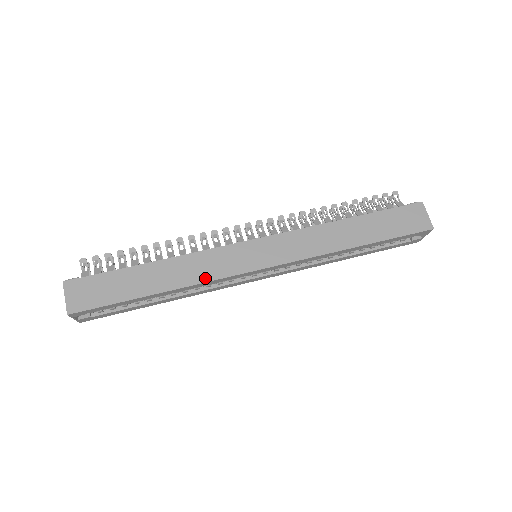
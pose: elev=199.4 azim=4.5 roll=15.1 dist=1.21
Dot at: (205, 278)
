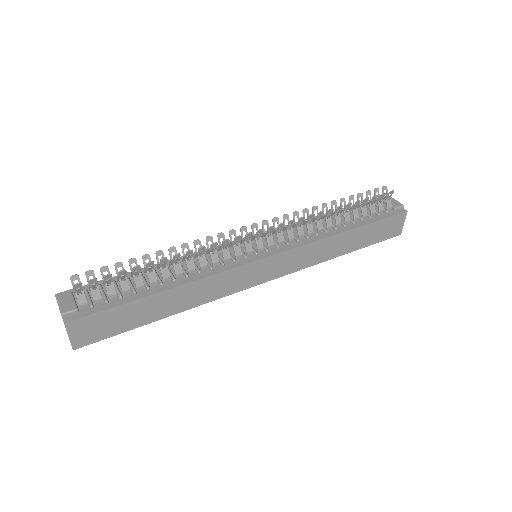
Dot at: (213, 298)
